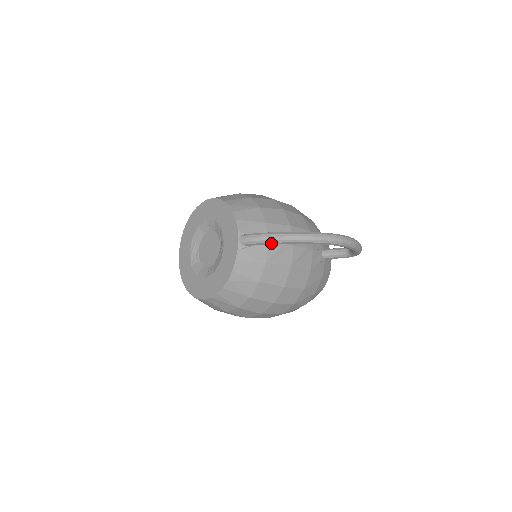
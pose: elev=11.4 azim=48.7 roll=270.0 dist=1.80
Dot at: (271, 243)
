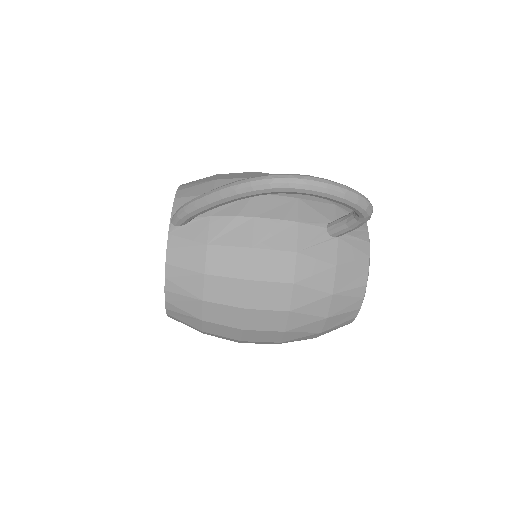
Dot at: (195, 212)
